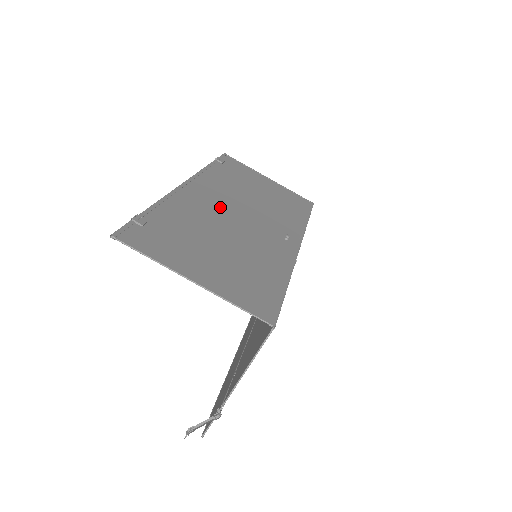
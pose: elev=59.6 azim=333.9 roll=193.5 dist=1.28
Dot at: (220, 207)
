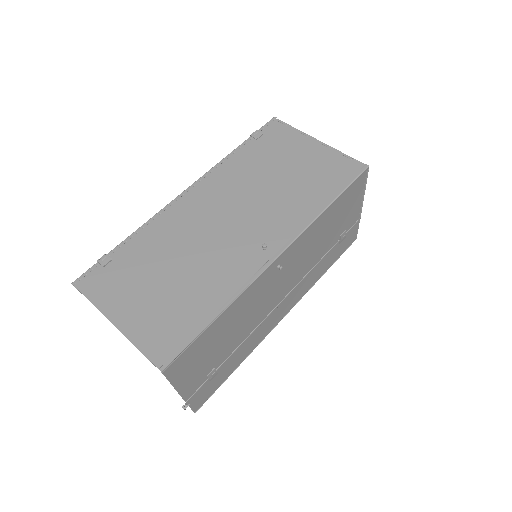
Dot at: (205, 218)
